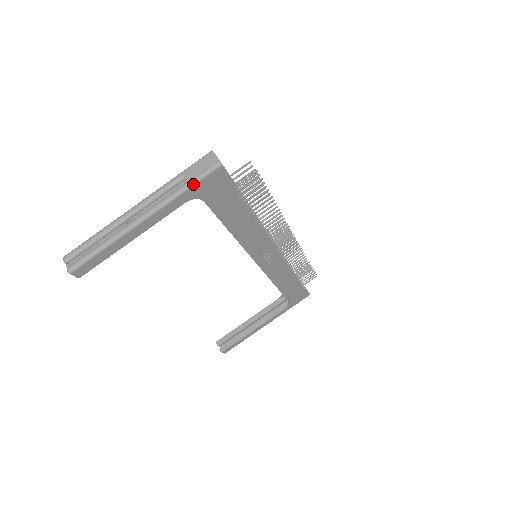
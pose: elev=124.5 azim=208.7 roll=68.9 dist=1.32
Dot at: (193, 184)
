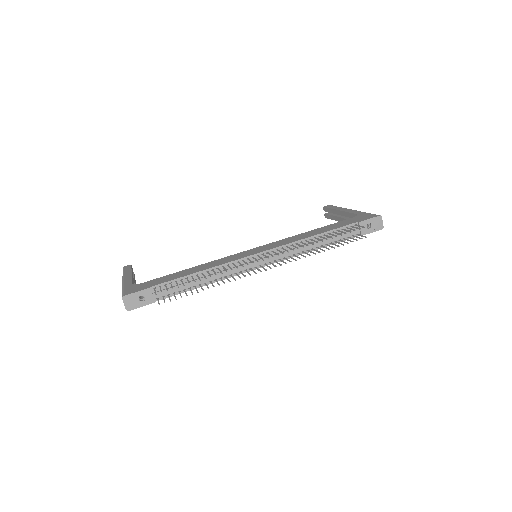
Dot at: occluded
